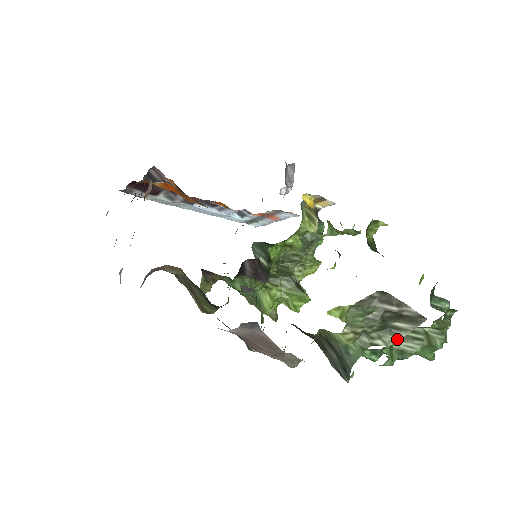
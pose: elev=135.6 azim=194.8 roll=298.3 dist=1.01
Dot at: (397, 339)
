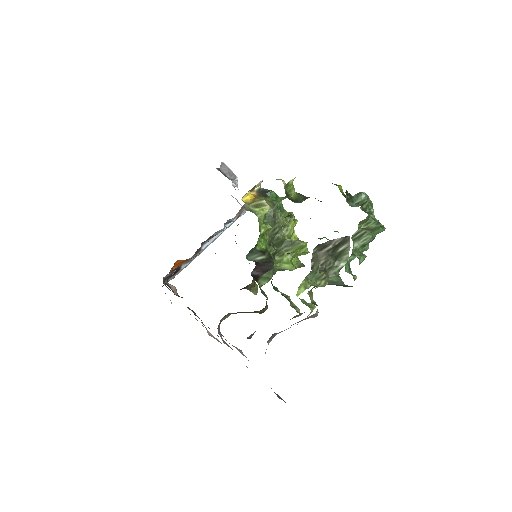
Dot at: (348, 255)
